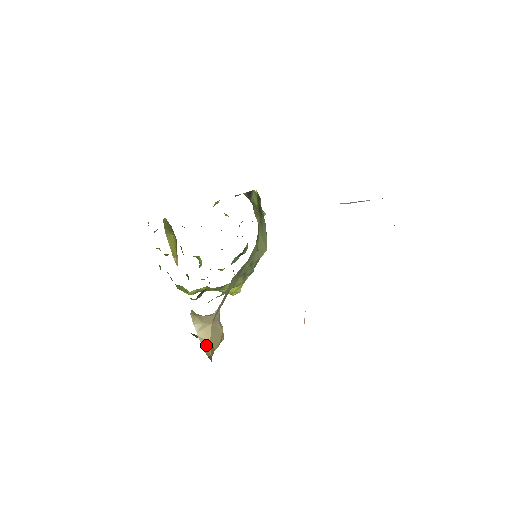
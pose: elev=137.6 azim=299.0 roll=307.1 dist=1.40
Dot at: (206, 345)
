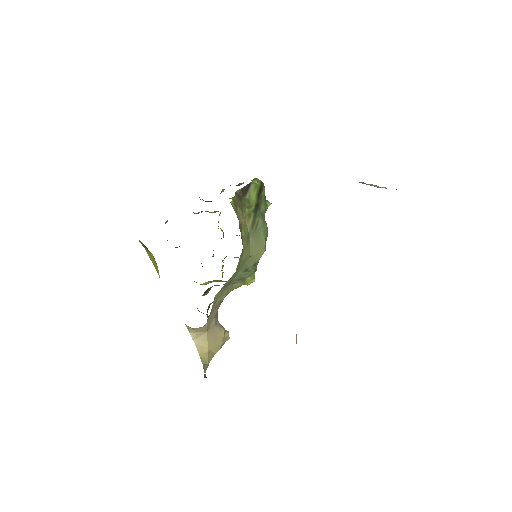
Dot at: (203, 352)
